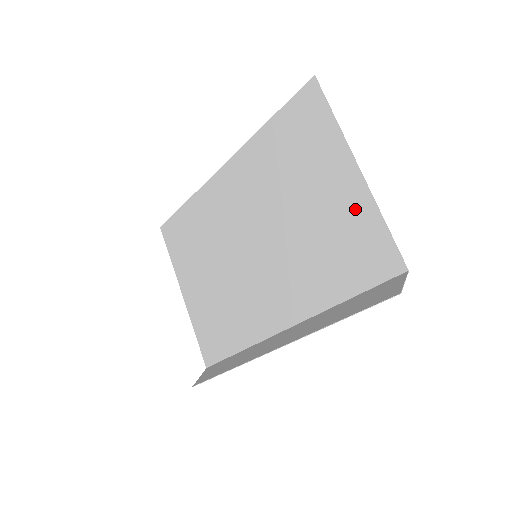
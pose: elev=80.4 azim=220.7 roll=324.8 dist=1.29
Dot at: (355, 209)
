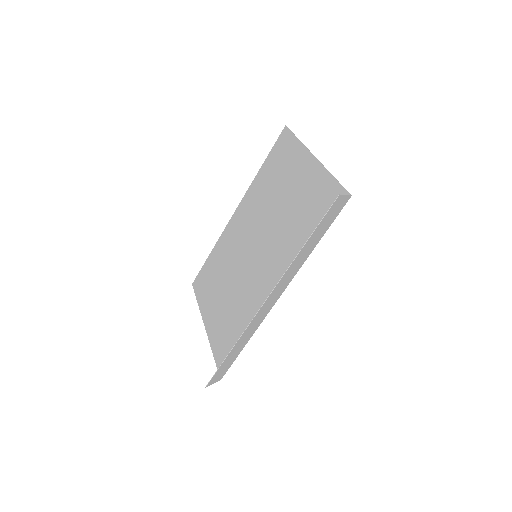
Dot at: (315, 181)
